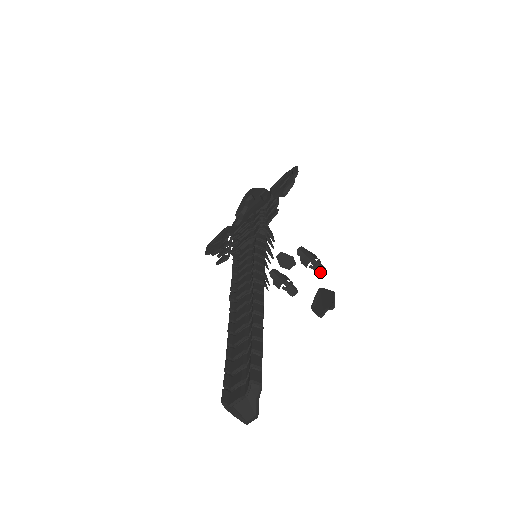
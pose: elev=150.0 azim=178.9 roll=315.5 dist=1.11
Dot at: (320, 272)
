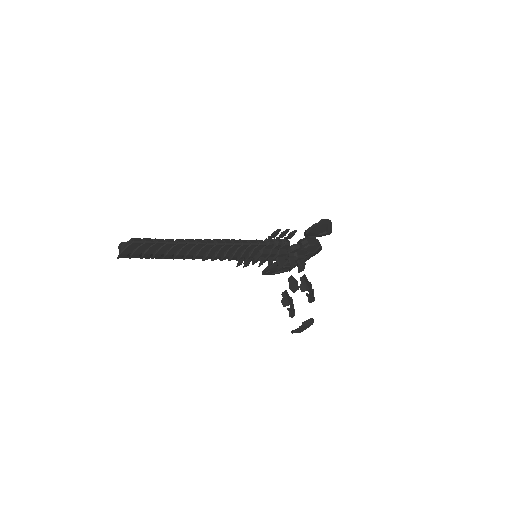
Dot at: (311, 300)
